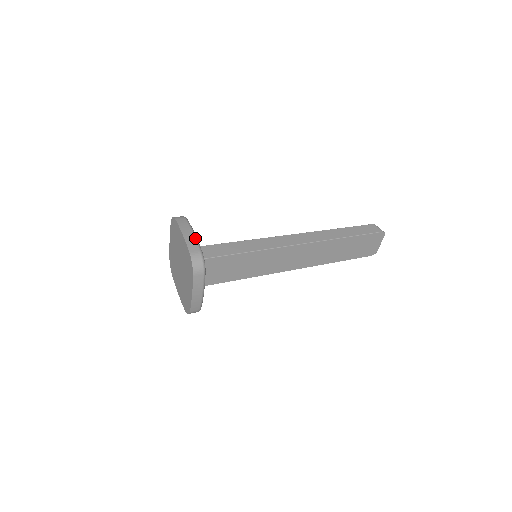
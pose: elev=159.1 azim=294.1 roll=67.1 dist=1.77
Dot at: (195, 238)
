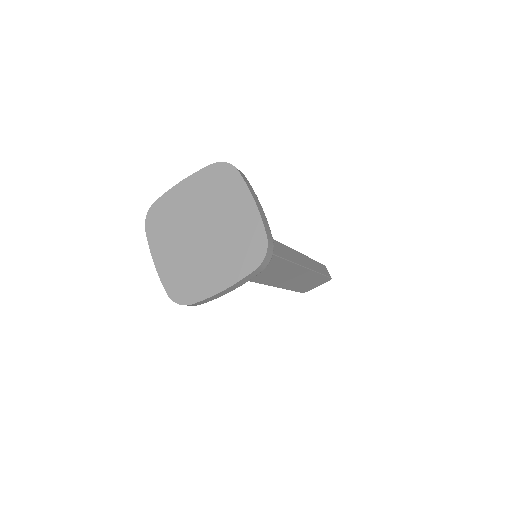
Dot at: occluded
